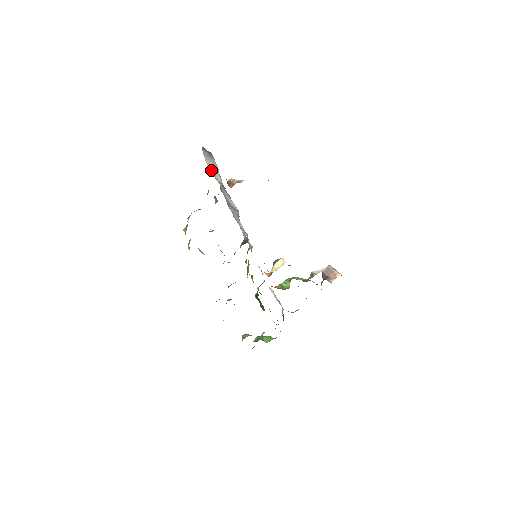
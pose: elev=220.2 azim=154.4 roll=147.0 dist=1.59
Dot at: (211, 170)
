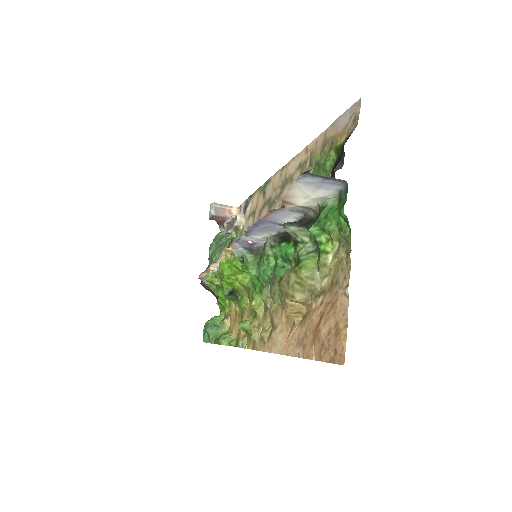
Dot at: (290, 196)
